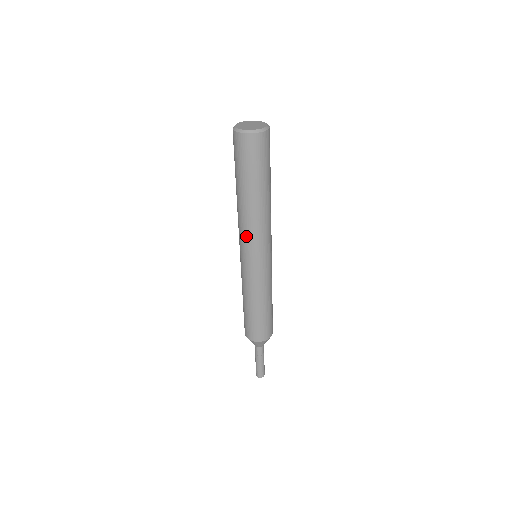
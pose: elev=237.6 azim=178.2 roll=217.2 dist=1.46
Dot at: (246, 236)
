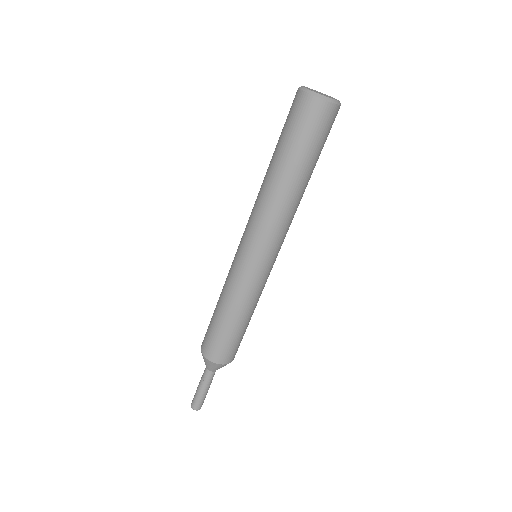
Dot at: (262, 226)
